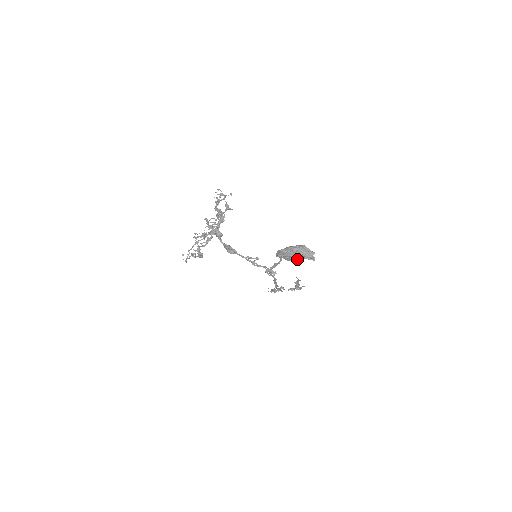
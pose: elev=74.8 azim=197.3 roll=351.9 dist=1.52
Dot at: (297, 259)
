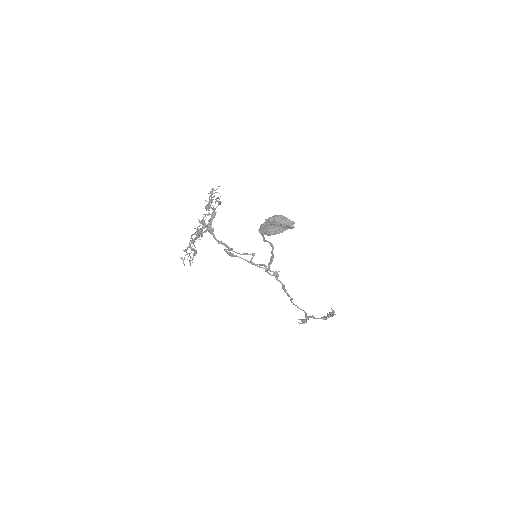
Dot at: (276, 231)
